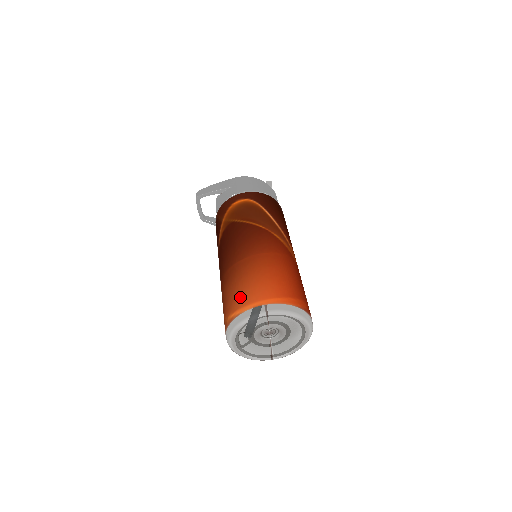
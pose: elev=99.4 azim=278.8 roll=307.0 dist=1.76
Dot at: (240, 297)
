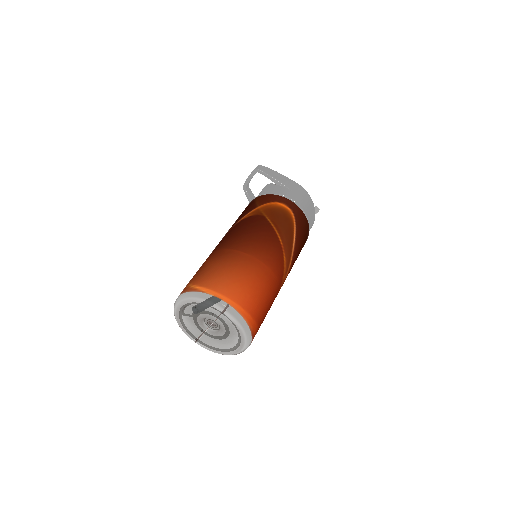
Dot at: (216, 280)
